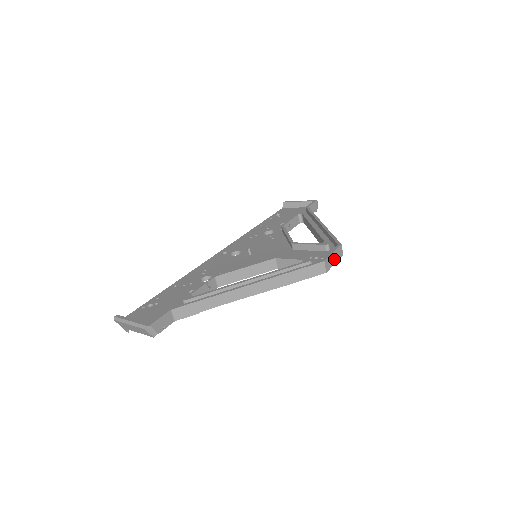
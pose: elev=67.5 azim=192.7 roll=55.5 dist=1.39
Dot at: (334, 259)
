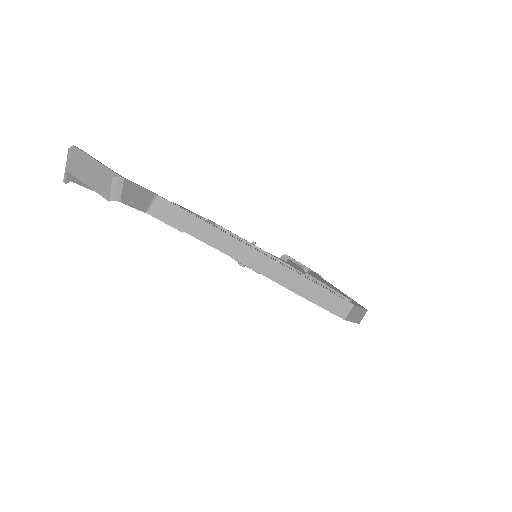
Dot at: (356, 316)
